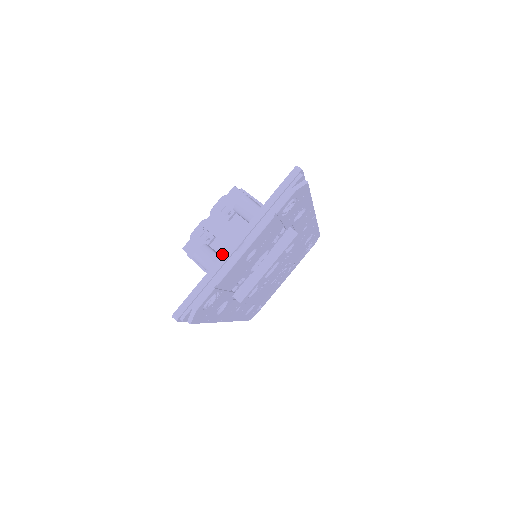
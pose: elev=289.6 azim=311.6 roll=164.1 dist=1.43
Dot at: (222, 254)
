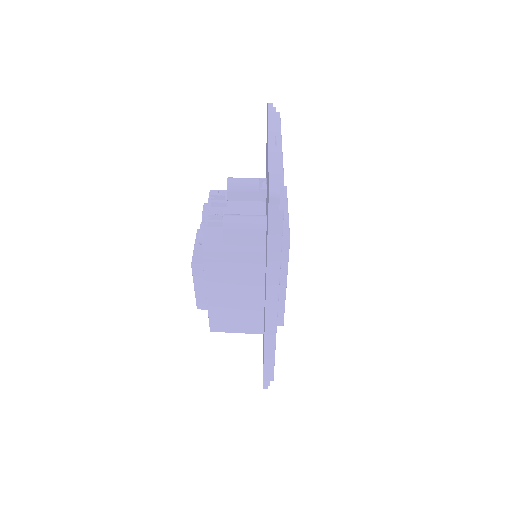
Dot at: (268, 149)
